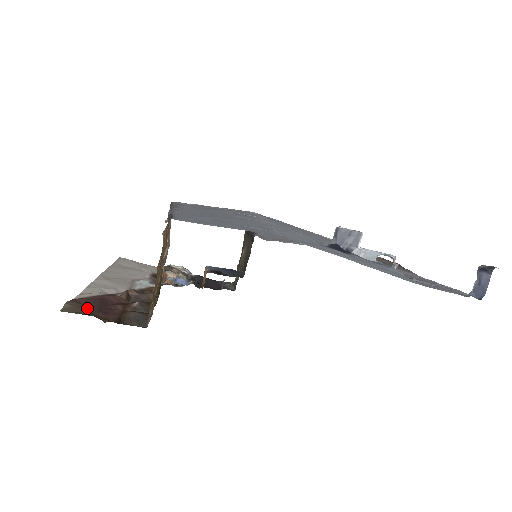
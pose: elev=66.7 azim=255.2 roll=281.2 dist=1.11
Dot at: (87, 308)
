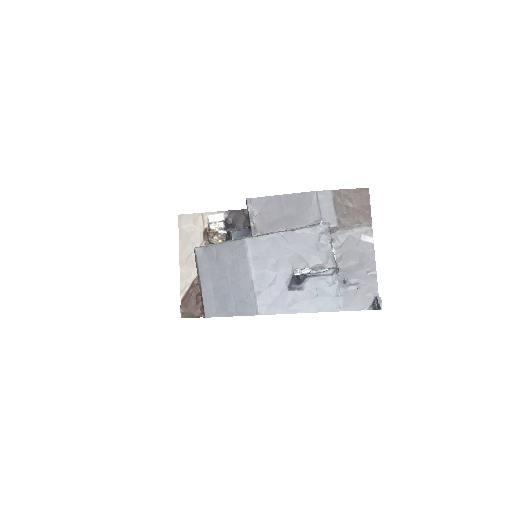
Dot at: (190, 311)
